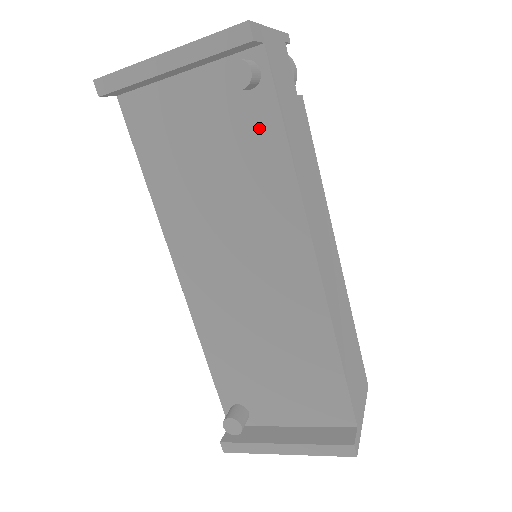
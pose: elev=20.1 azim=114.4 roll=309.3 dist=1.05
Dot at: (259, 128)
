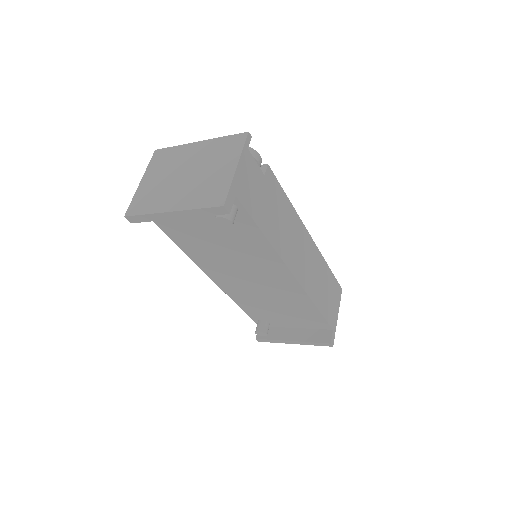
Dot at: (243, 228)
